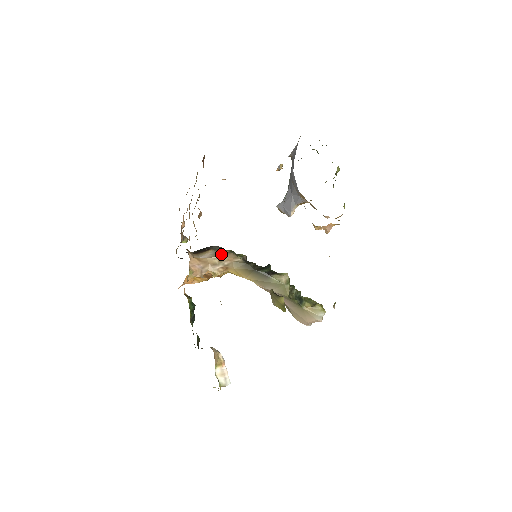
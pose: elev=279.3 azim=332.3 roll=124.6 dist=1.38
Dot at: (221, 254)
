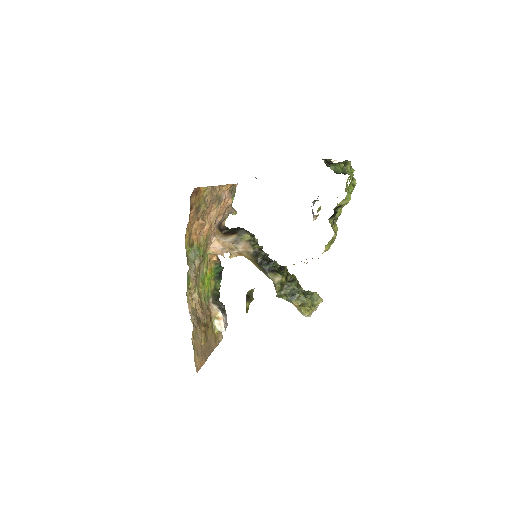
Dot at: (240, 241)
